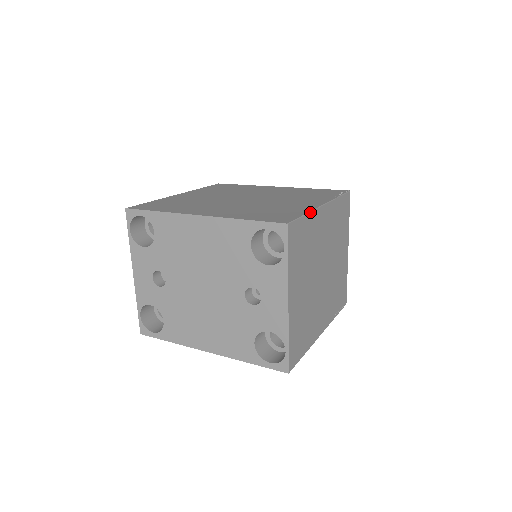
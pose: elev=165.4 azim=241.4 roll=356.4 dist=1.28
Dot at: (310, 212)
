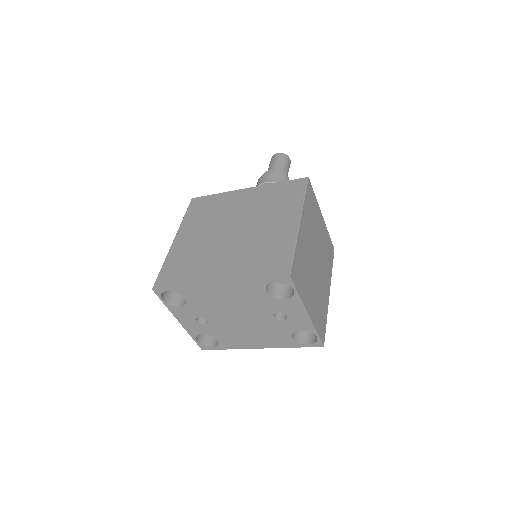
Dot at: (296, 243)
